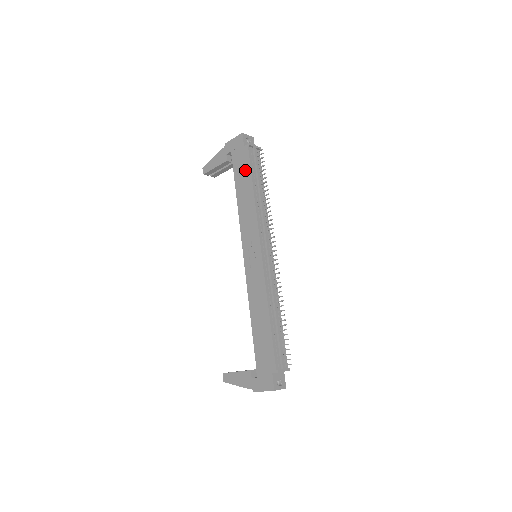
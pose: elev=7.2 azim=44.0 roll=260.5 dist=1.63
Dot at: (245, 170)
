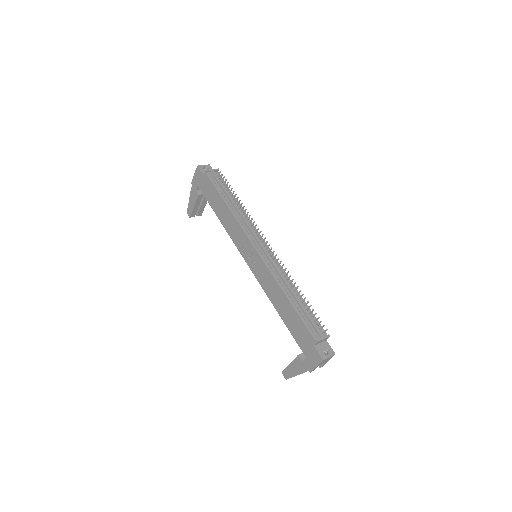
Dot at: (213, 193)
